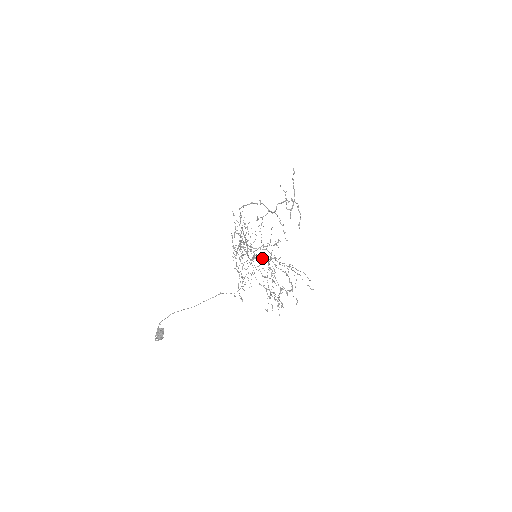
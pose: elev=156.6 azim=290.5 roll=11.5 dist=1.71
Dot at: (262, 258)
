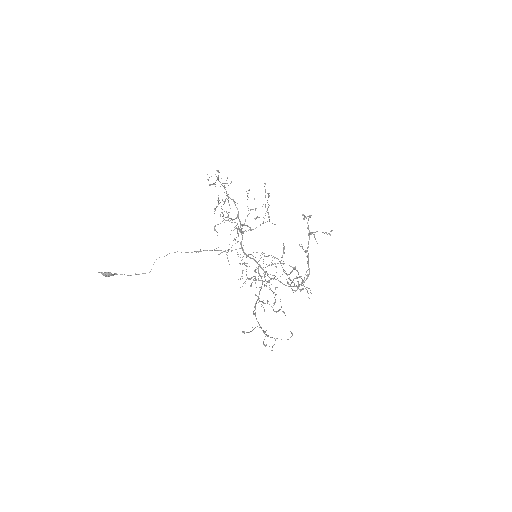
Dot at: (238, 216)
